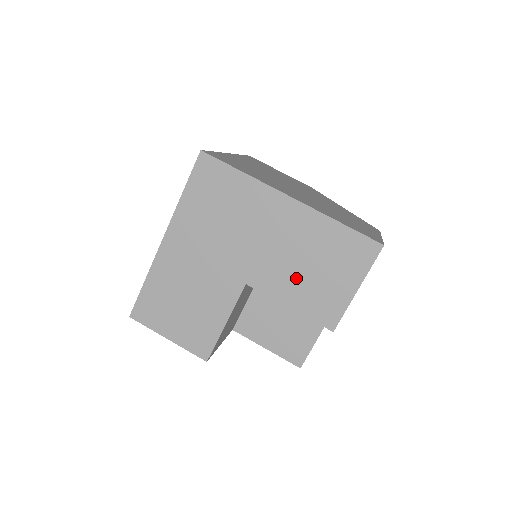
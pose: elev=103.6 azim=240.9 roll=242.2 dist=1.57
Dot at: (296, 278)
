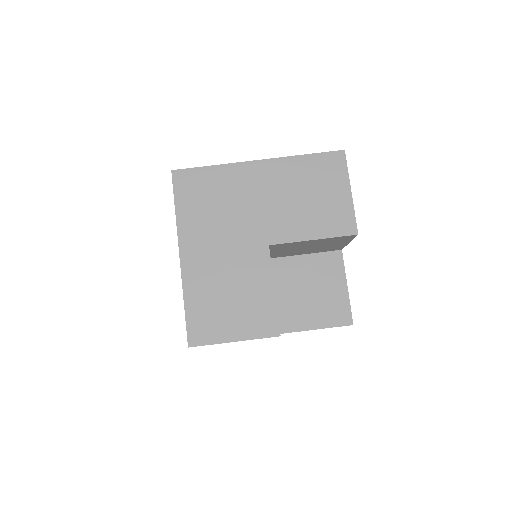
Dot at: (303, 214)
